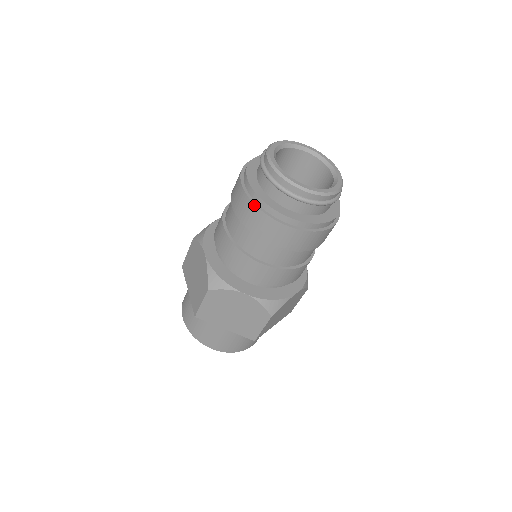
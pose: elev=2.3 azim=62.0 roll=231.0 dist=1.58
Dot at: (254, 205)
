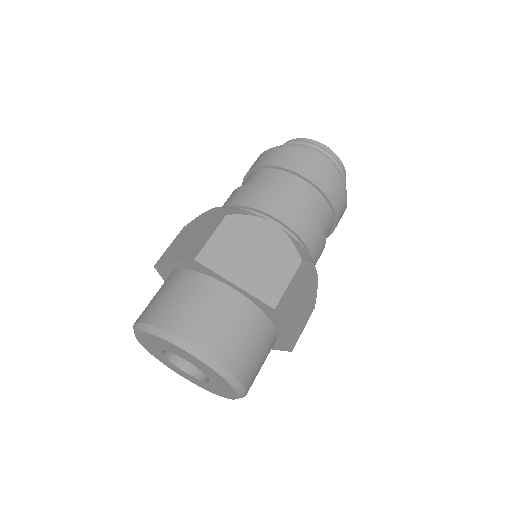
Dot at: (285, 147)
